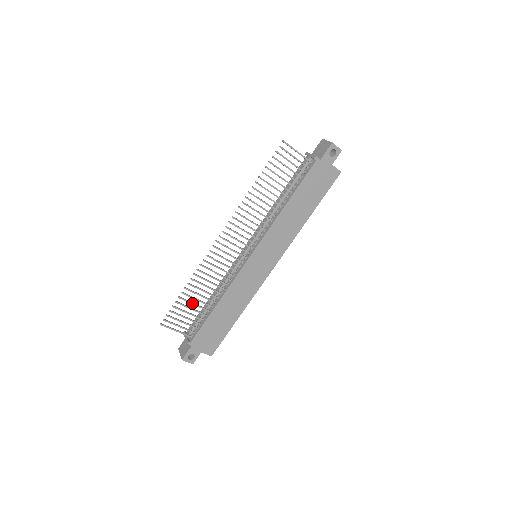
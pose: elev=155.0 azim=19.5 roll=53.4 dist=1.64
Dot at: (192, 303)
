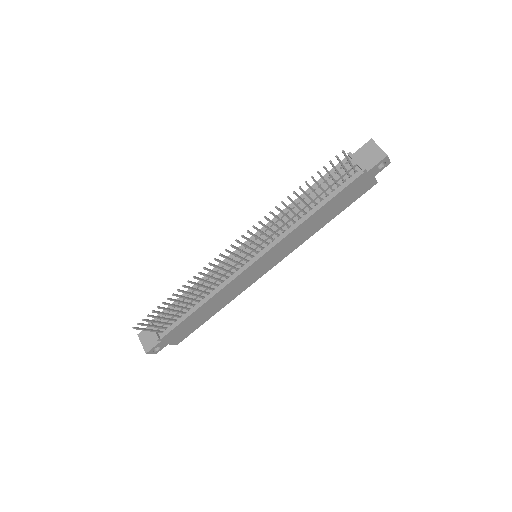
Dot at: (175, 306)
